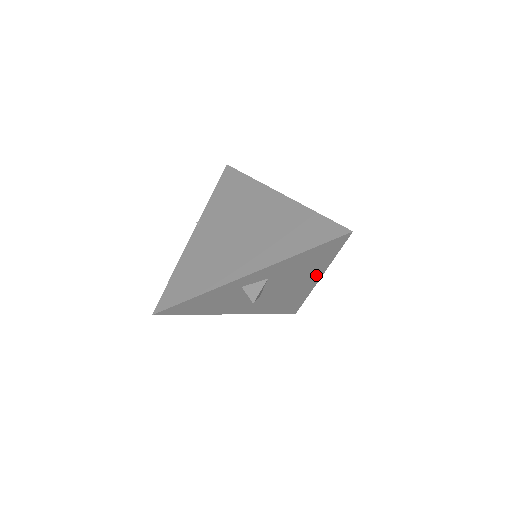
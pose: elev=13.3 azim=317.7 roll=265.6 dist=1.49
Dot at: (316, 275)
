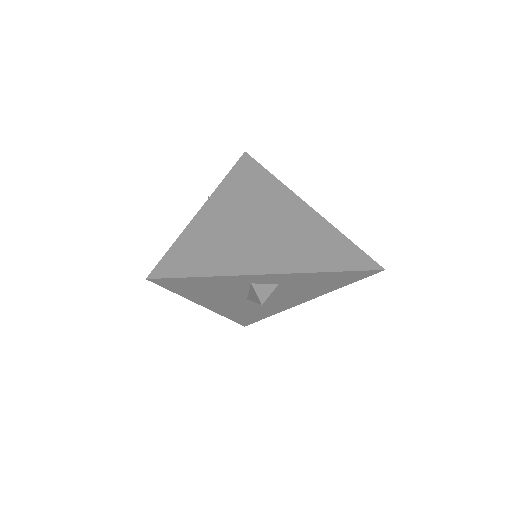
Dot at: (309, 297)
